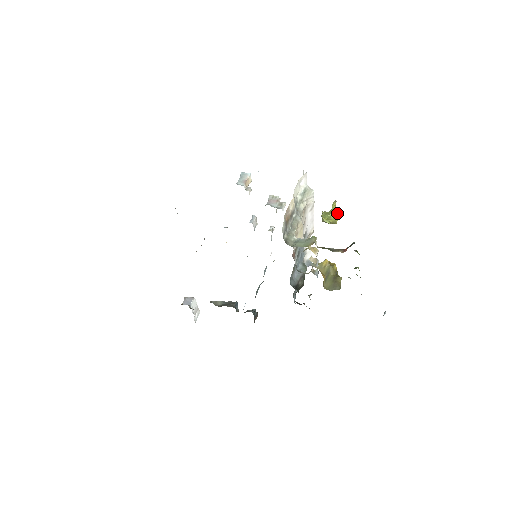
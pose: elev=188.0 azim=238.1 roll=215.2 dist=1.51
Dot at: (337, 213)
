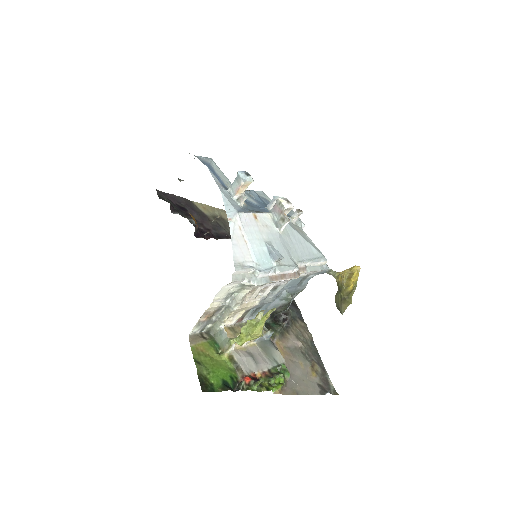
Dot at: (258, 333)
